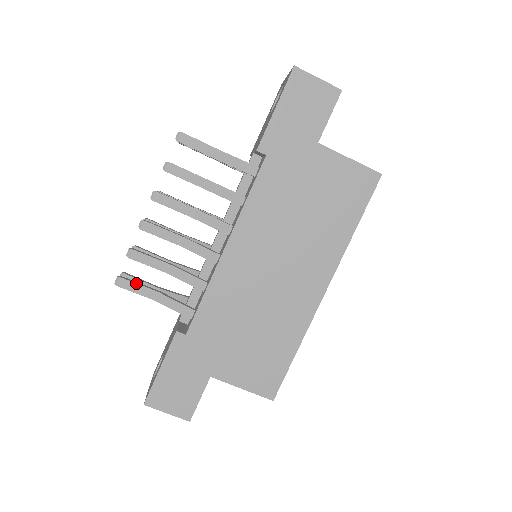
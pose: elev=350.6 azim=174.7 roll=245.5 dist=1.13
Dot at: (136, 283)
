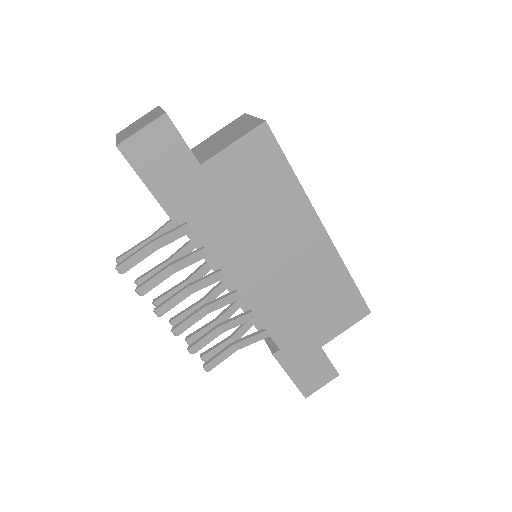
Dot at: (216, 357)
